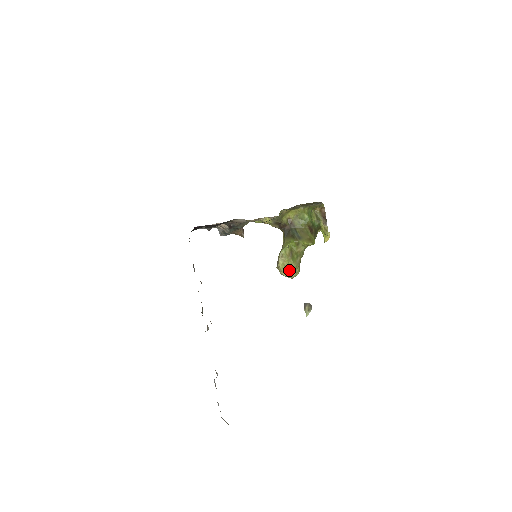
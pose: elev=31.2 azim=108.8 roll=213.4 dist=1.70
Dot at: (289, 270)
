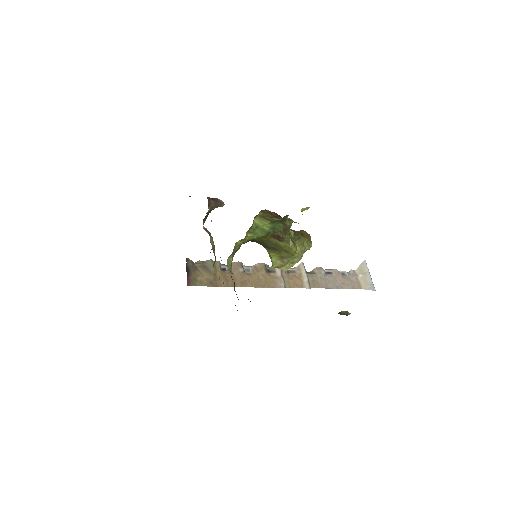
Dot at: (298, 259)
